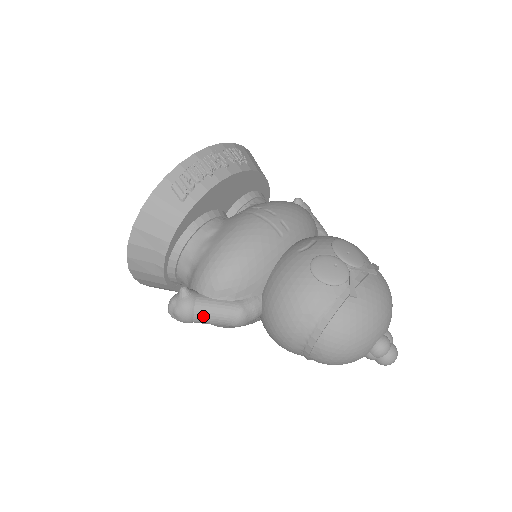
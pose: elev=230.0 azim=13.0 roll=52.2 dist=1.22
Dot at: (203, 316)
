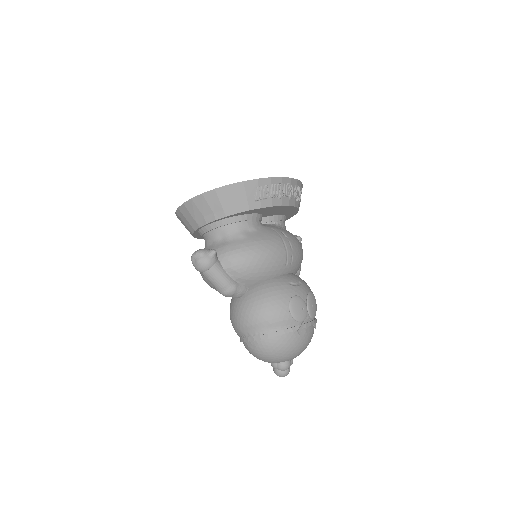
Dot at: (211, 275)
